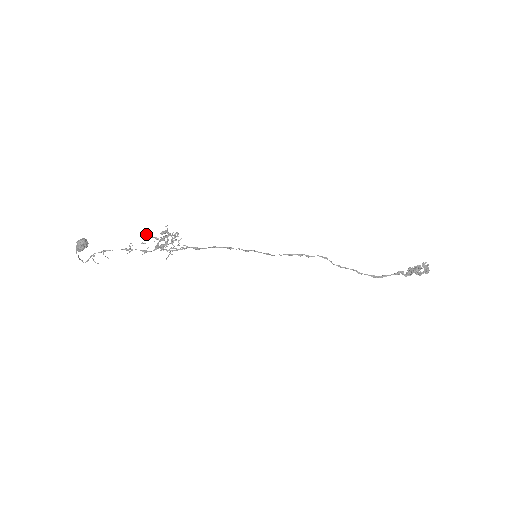
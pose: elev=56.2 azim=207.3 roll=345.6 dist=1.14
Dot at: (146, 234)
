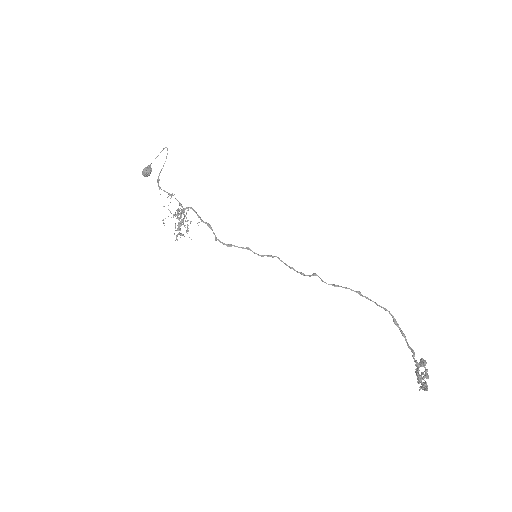
Dot at: occluded
